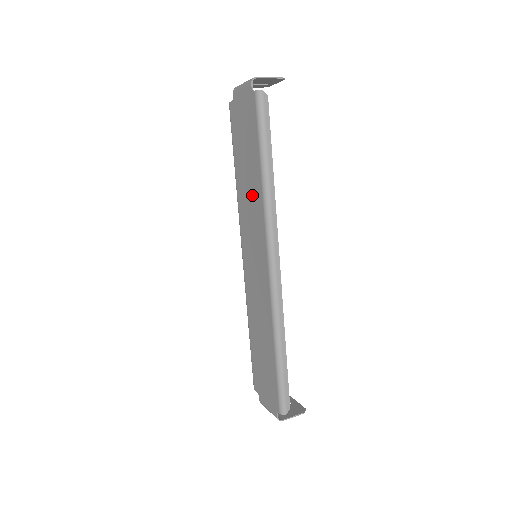
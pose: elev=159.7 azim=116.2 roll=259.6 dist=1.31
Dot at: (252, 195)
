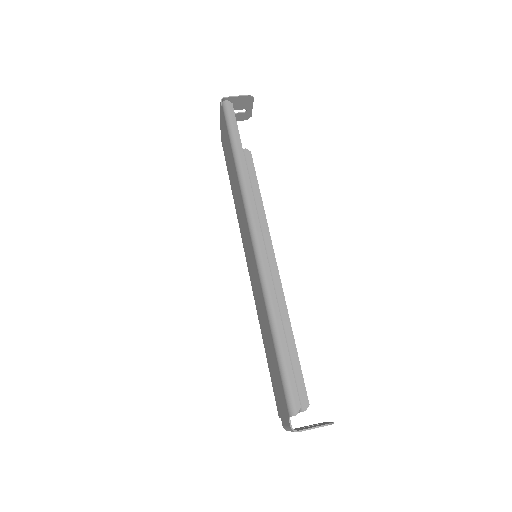
Dot at: (237, 191)
